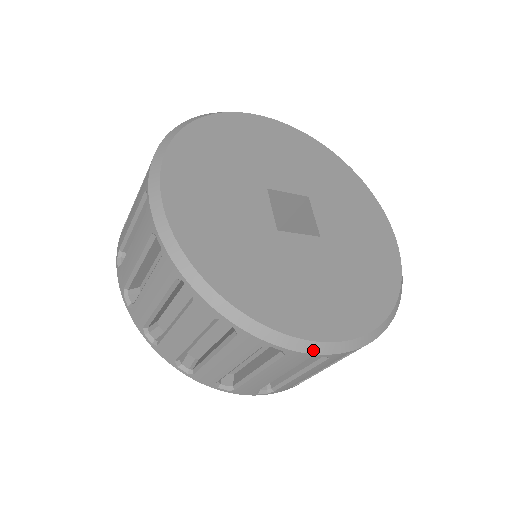
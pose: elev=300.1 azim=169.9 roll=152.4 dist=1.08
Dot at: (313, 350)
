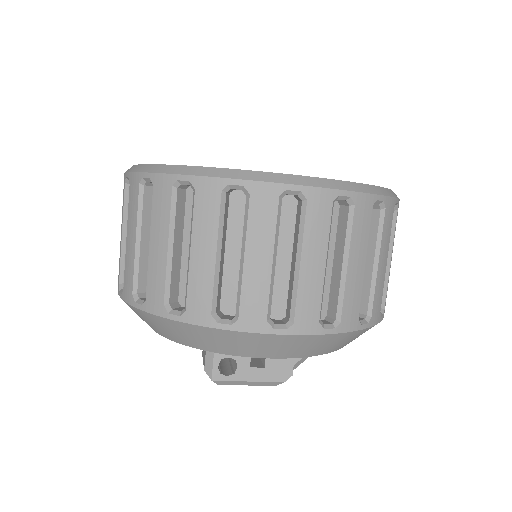
Dot at: (277, 180)
